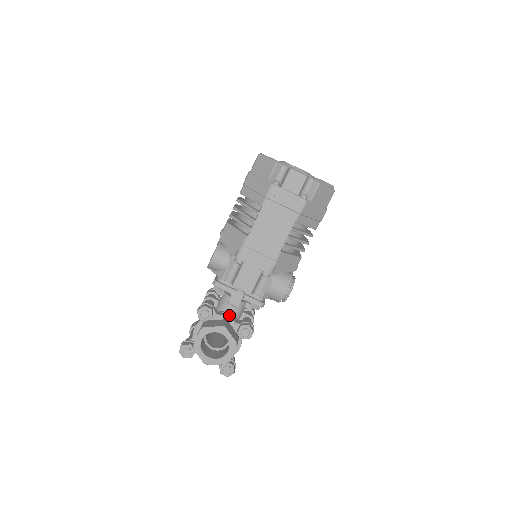
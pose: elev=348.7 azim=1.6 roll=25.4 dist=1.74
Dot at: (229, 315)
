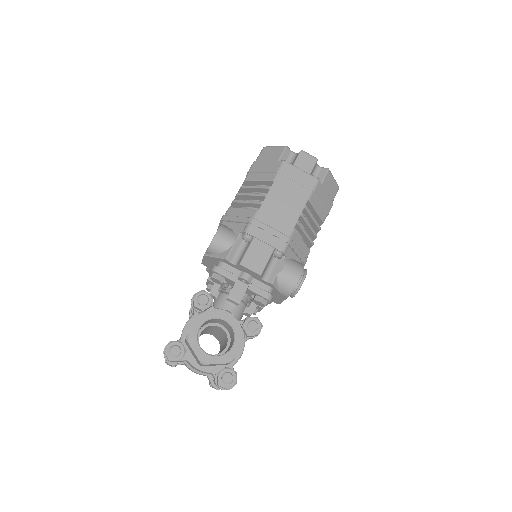
Dot at: occluded
